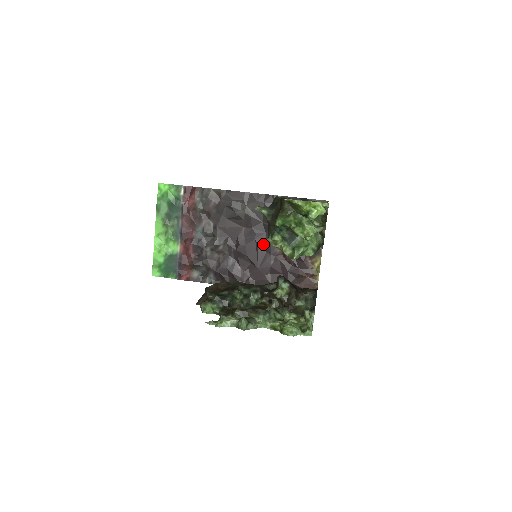
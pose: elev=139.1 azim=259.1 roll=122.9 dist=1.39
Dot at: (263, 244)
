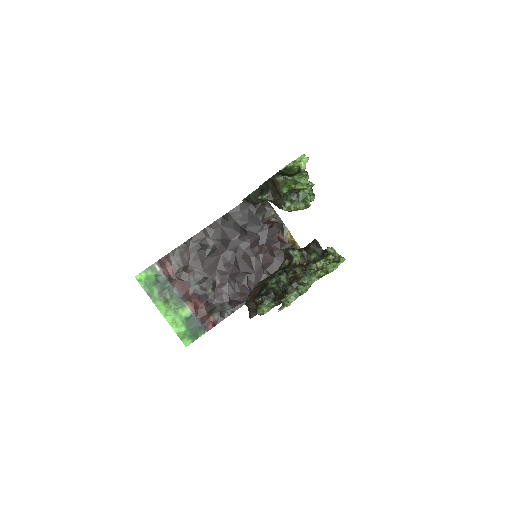
Dot at: (244, 254)
